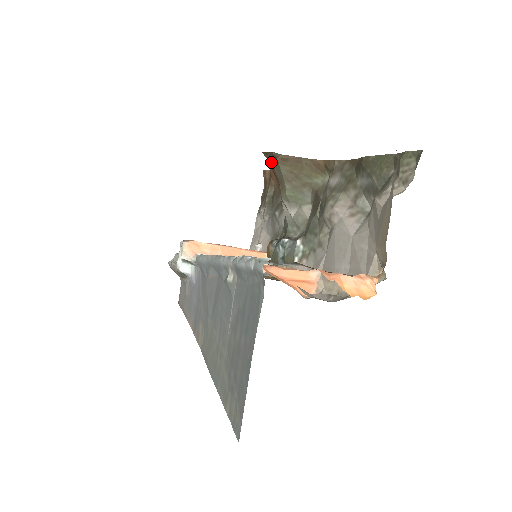
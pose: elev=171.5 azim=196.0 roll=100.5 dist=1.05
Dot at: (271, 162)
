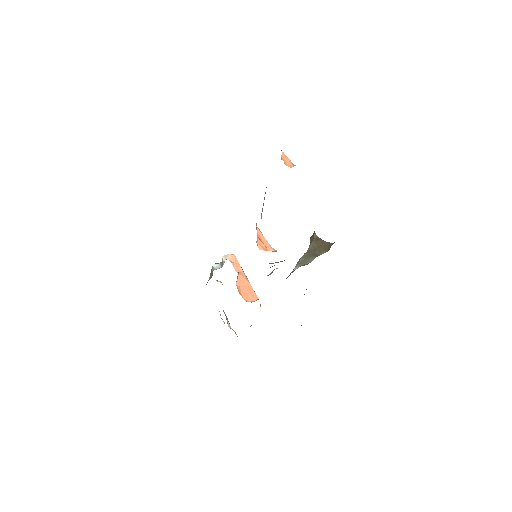
Dot at: (310, 244)
